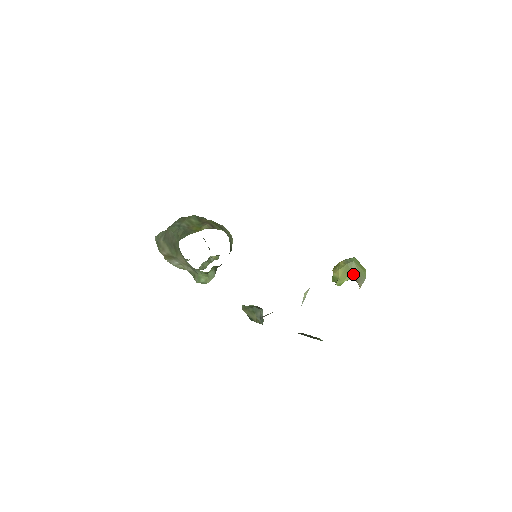
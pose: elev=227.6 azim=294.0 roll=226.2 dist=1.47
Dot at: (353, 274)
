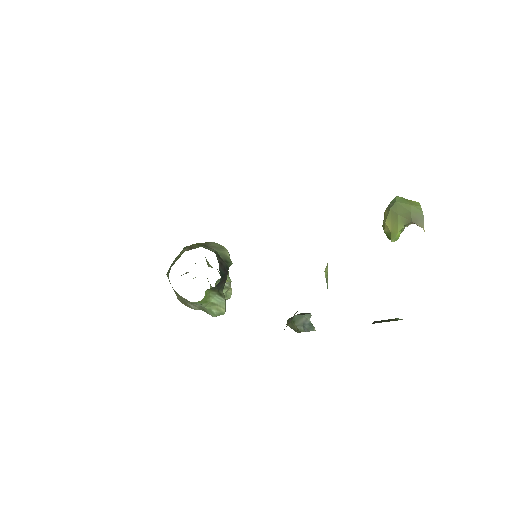
Dot at: (403, 217)
